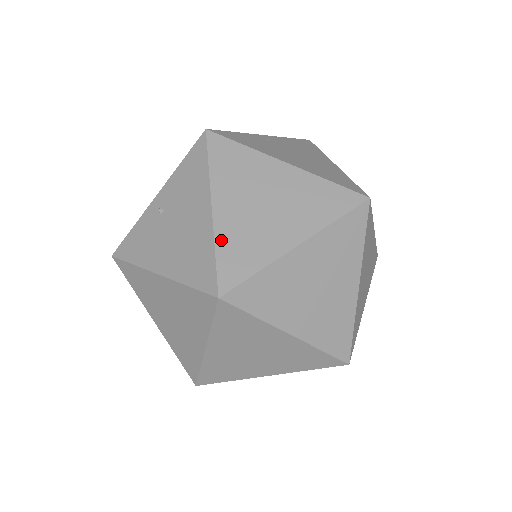
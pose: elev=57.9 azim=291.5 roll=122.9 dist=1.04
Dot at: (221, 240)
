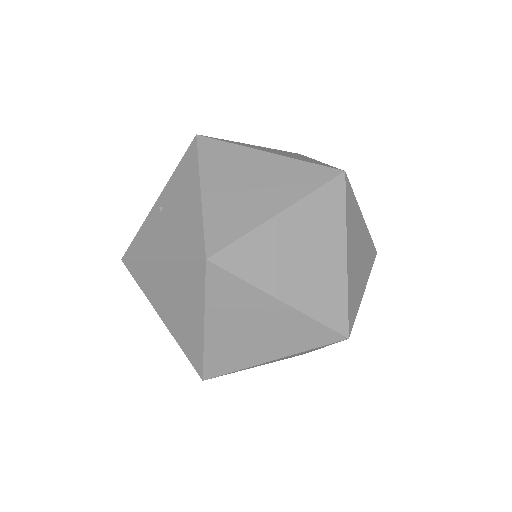
Dot at: (209, 214)
